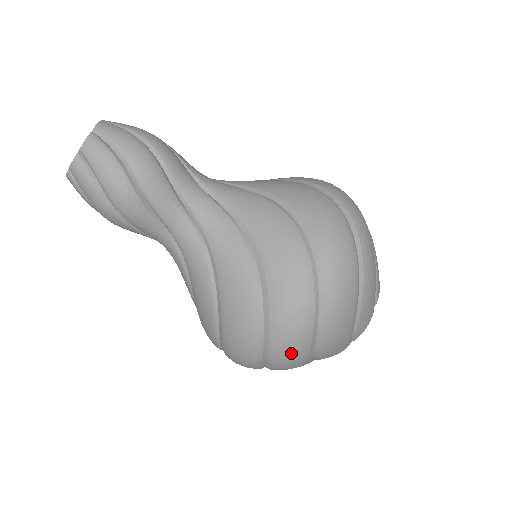
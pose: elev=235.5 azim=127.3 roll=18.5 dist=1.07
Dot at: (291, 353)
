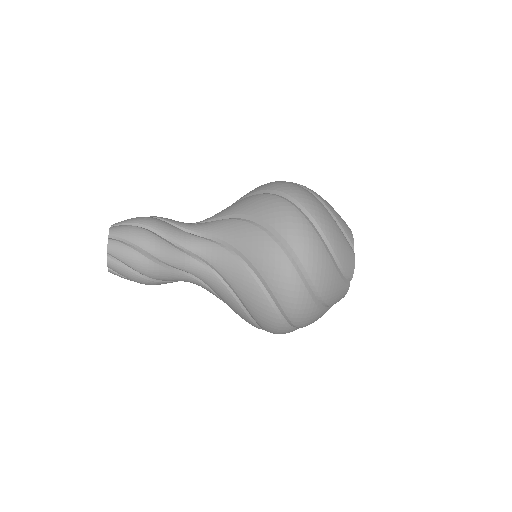
Dot at: occluded
